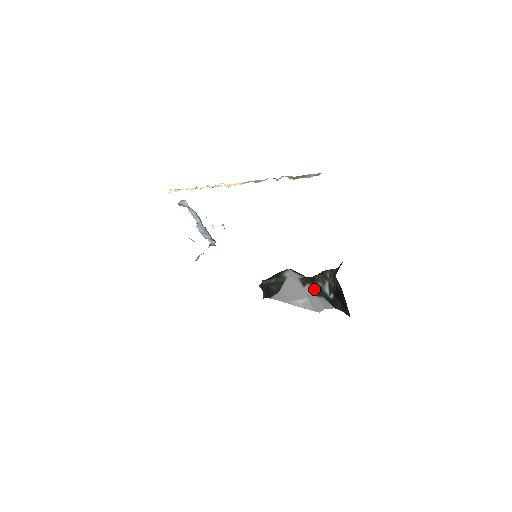
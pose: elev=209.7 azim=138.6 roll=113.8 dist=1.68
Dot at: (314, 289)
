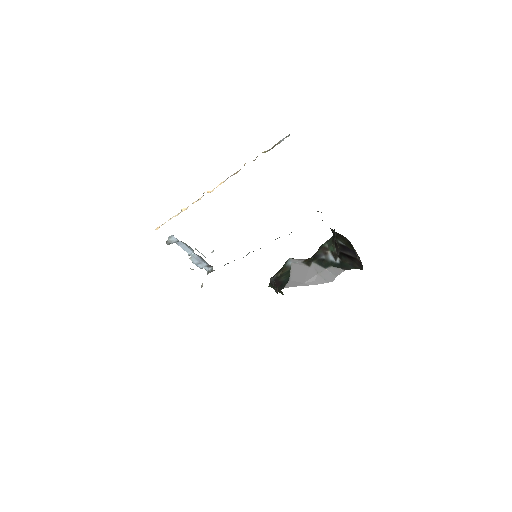
Dot at: (320, 264)
